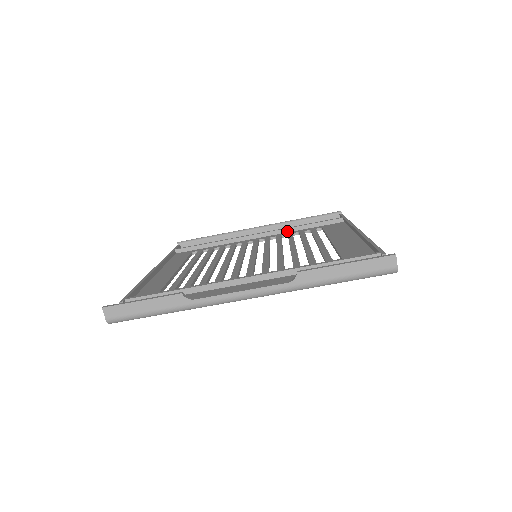
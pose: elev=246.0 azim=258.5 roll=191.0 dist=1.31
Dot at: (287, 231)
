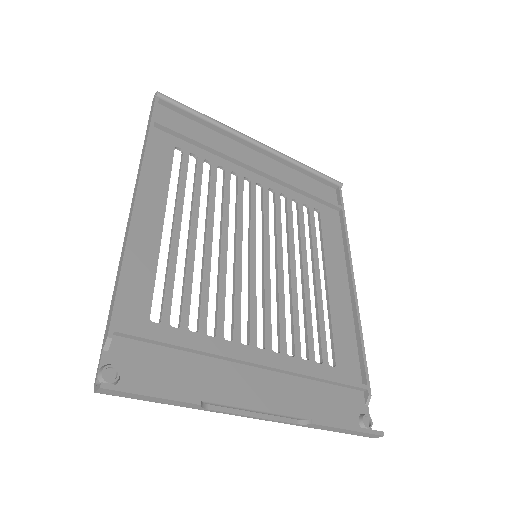
Dot at: (287, 186)
